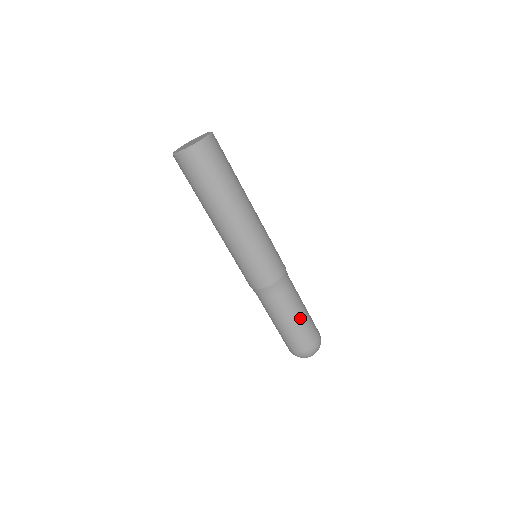
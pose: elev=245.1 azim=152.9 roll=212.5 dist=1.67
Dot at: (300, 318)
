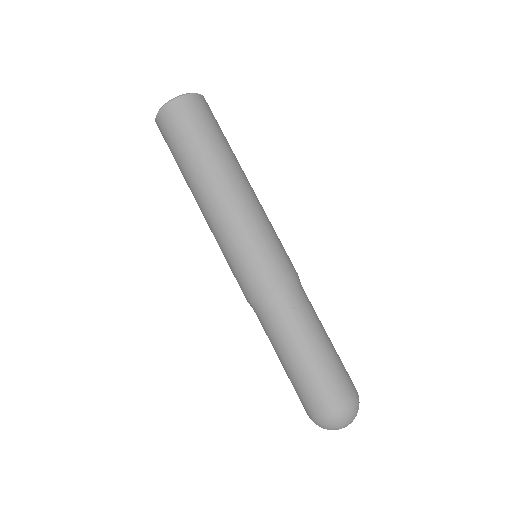
Dot at: (329, 342)
